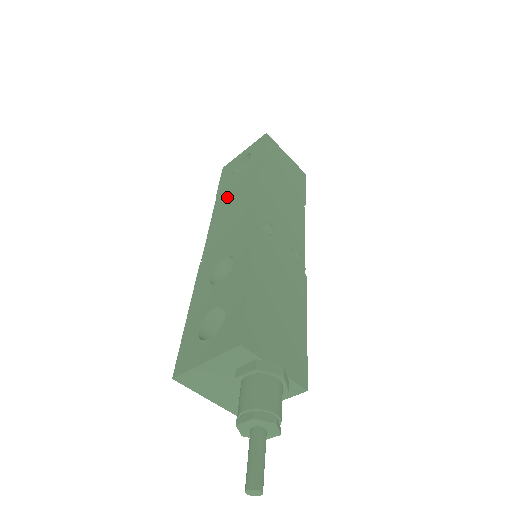
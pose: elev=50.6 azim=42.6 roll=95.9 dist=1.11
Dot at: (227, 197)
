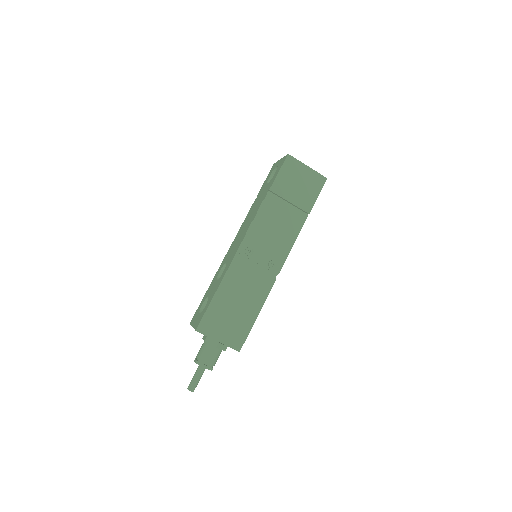
Dot at: (254, 205)
